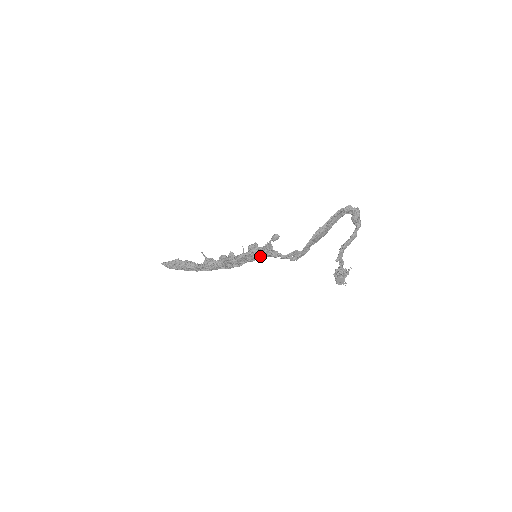
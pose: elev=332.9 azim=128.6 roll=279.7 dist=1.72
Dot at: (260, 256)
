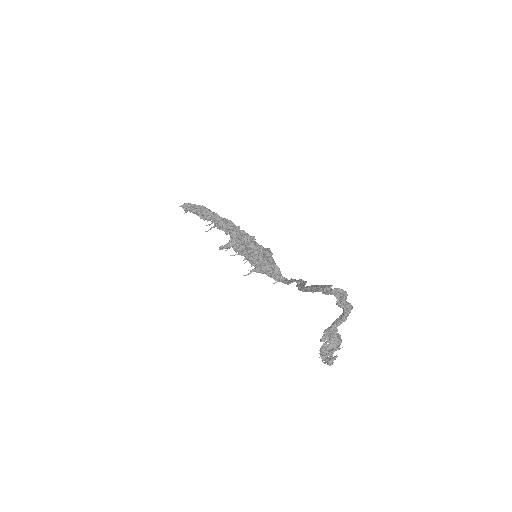
Dot at: occluded
